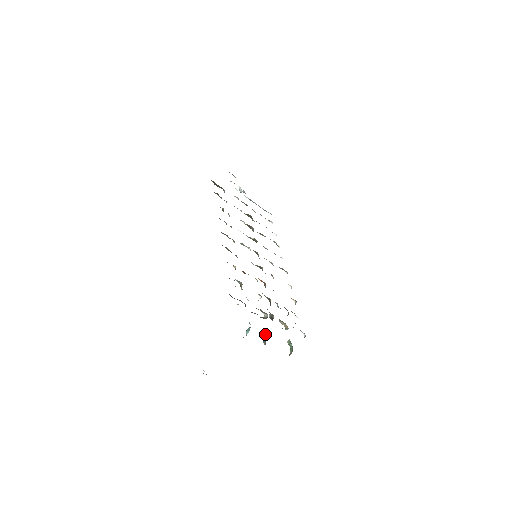
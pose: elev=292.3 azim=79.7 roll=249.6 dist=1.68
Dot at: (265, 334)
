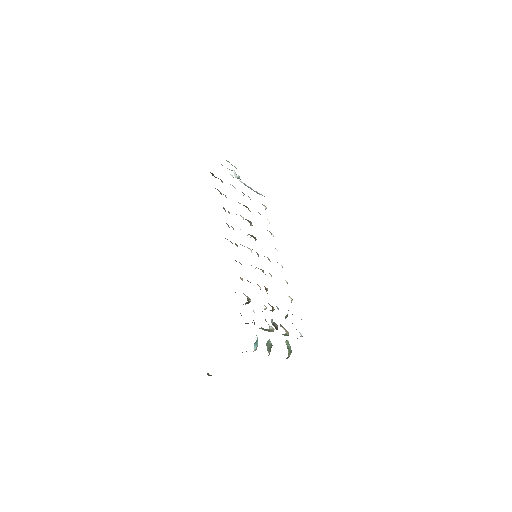
Dot at: (269, 343)
